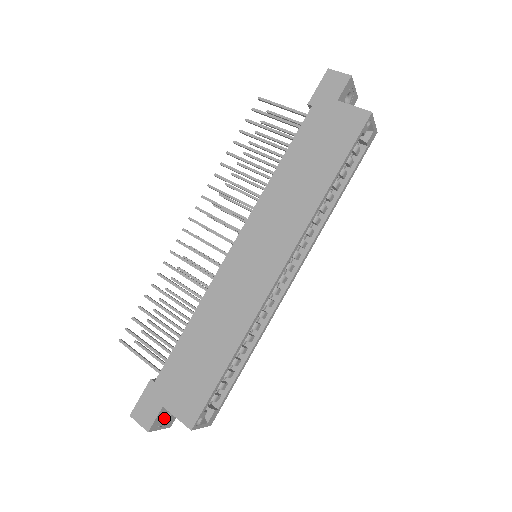
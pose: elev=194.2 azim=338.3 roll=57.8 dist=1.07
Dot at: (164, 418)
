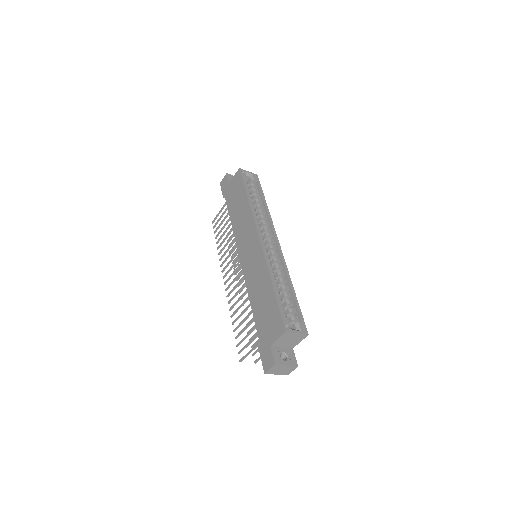
Dot at: (285, 360)
